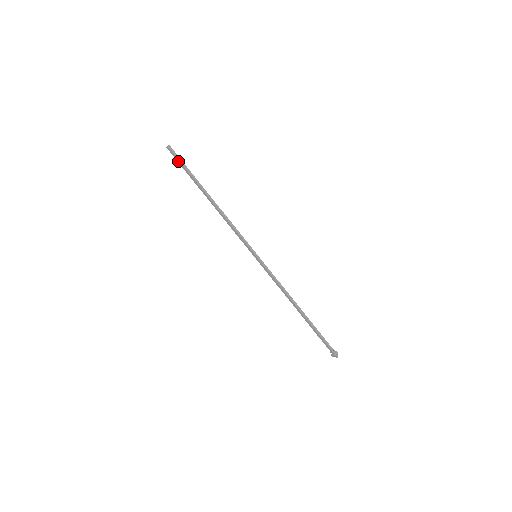
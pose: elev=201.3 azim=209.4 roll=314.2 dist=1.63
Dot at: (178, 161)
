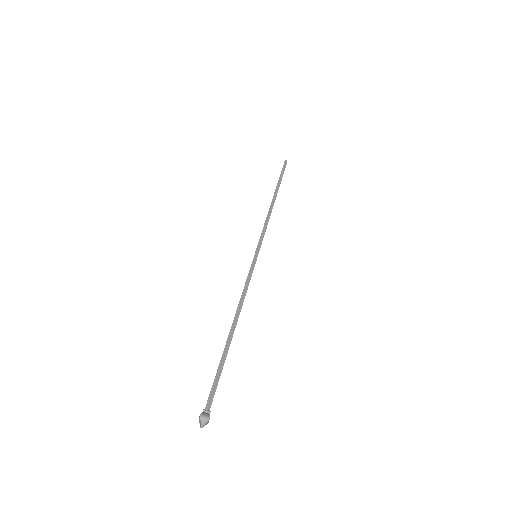
Dot at: (282, 171)
